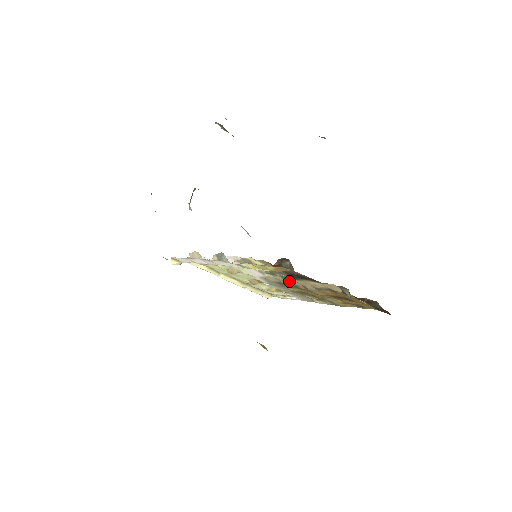
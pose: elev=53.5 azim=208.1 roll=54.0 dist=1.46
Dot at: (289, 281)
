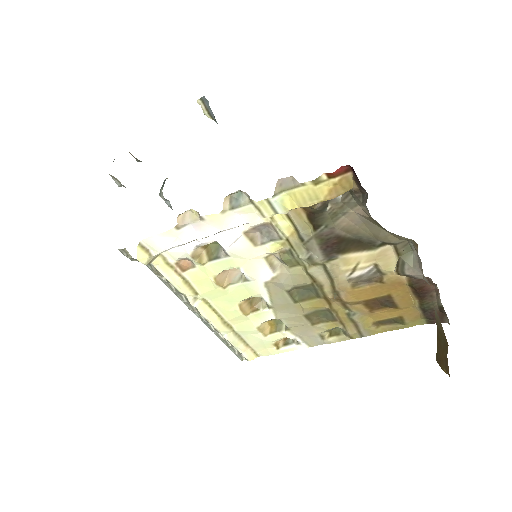
Dot at: (314, 271)
